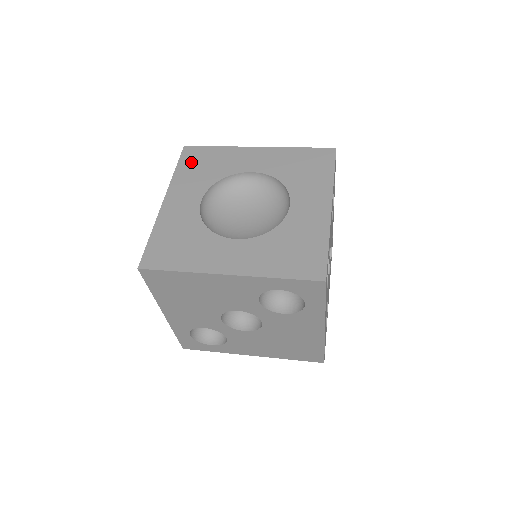
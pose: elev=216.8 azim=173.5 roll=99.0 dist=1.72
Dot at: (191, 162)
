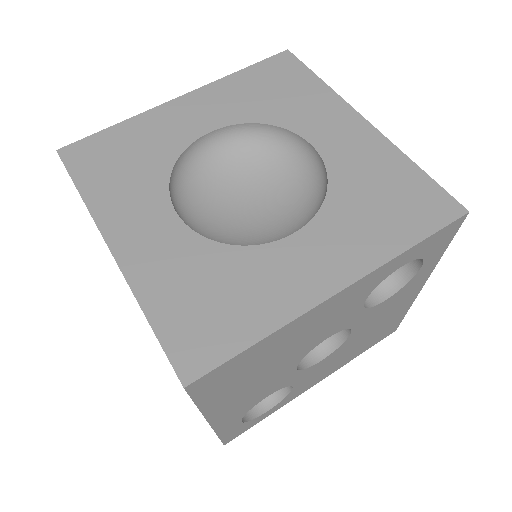
Dot at: (95, 167)
